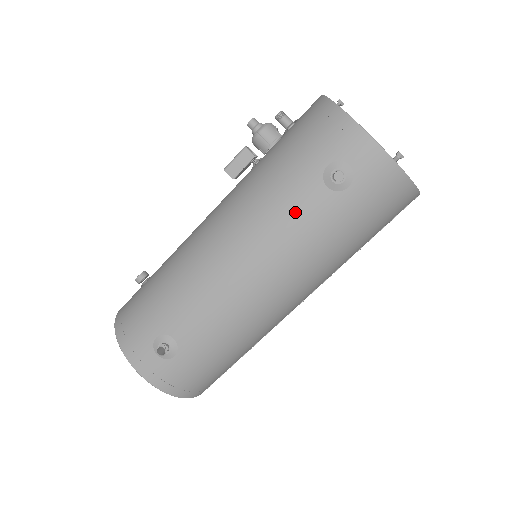
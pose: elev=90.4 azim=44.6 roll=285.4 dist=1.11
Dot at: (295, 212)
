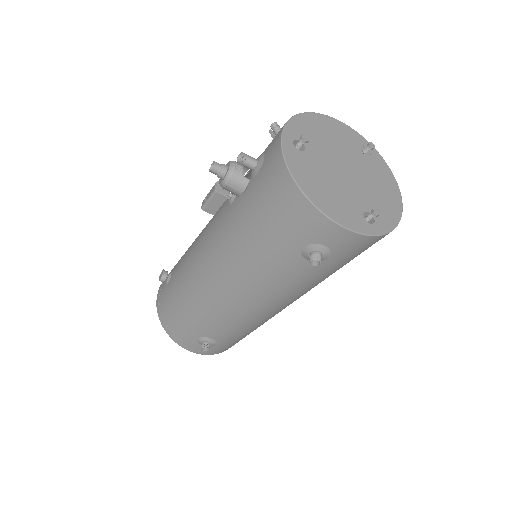
Dot at: (282, 275)
